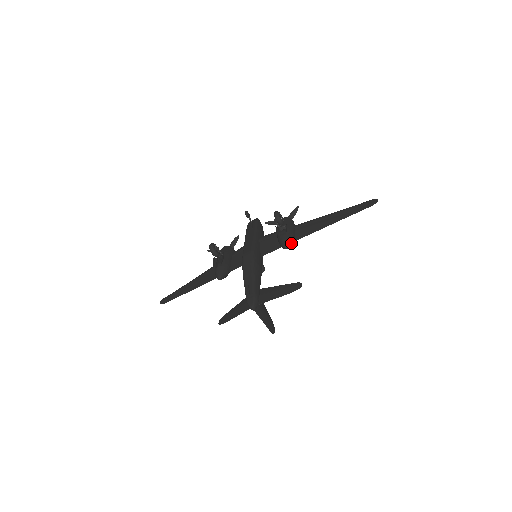
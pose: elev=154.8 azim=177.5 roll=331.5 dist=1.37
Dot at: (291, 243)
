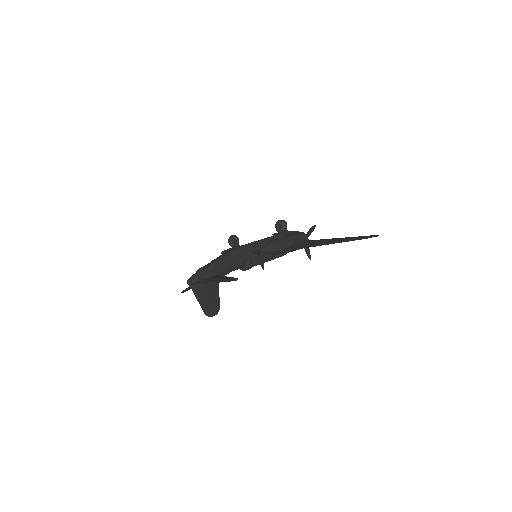
Dot at: (271, 249)
